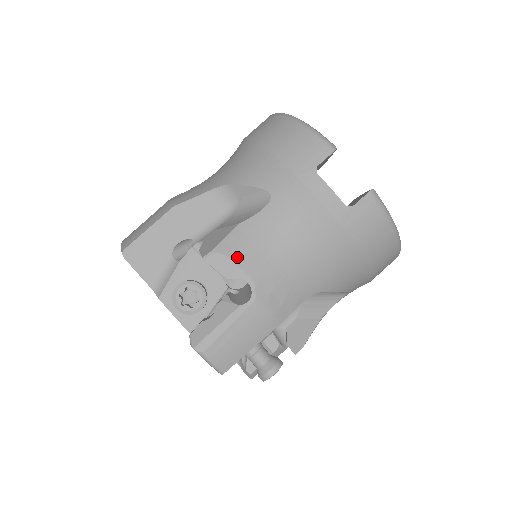
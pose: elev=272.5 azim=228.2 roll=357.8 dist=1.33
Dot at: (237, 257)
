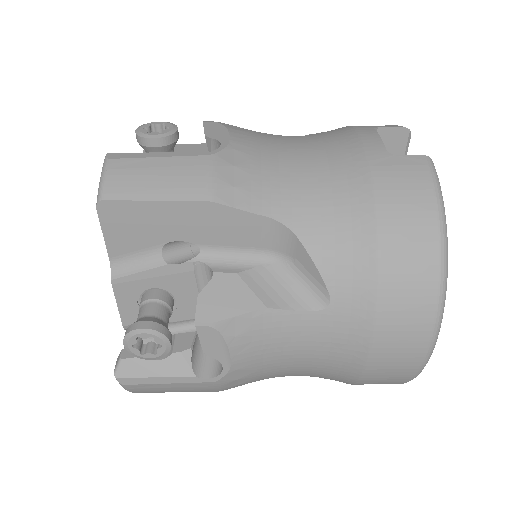
Dot at: (234, 131)
